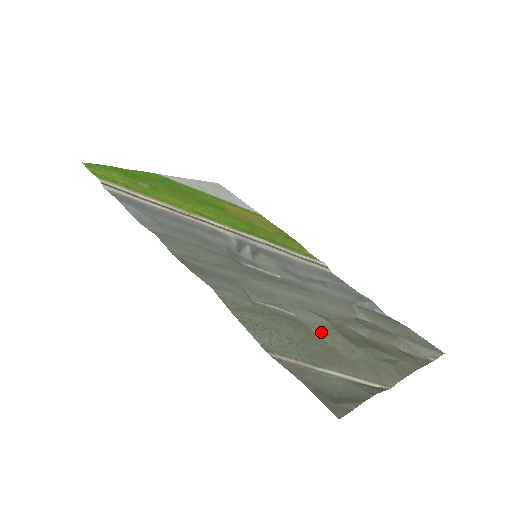
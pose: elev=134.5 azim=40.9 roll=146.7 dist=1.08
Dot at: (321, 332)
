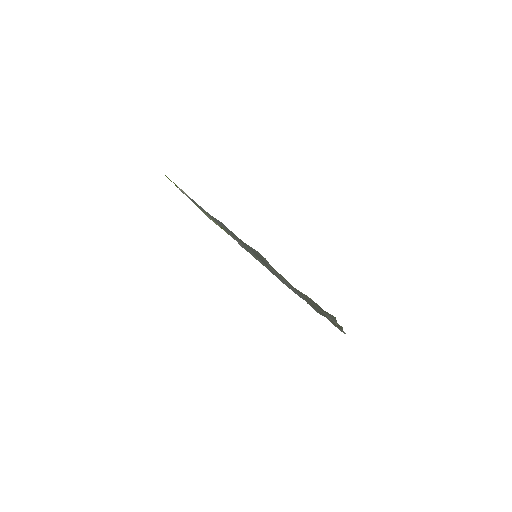
Dot at: occluded
